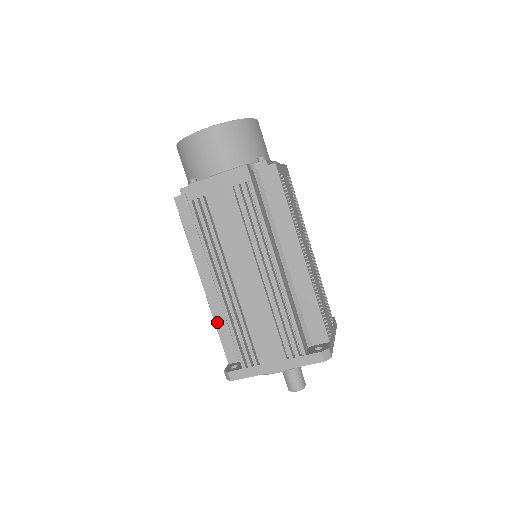
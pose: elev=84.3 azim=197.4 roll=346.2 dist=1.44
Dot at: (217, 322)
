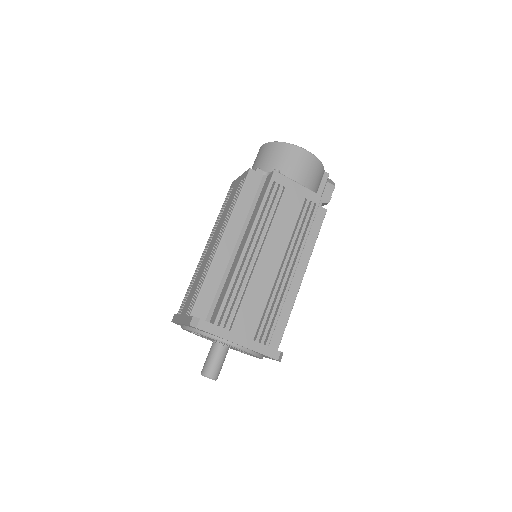
Dot at: occluded
